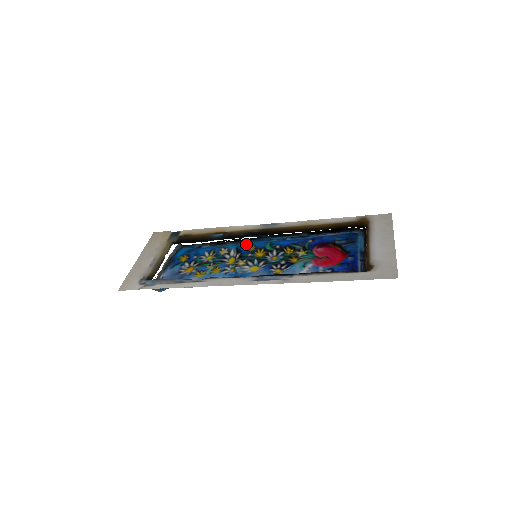
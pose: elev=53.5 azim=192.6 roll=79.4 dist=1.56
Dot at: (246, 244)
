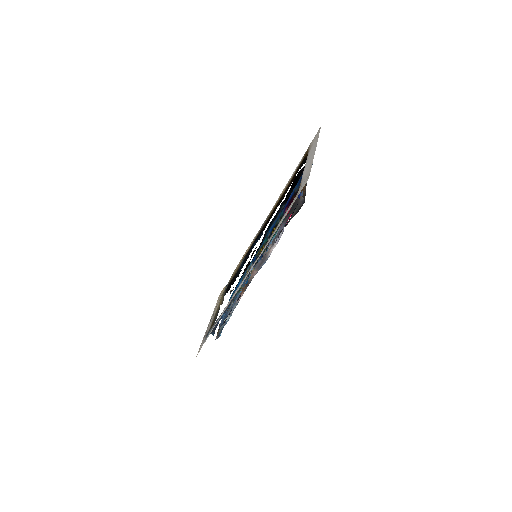
Dot at: (257, 252)
